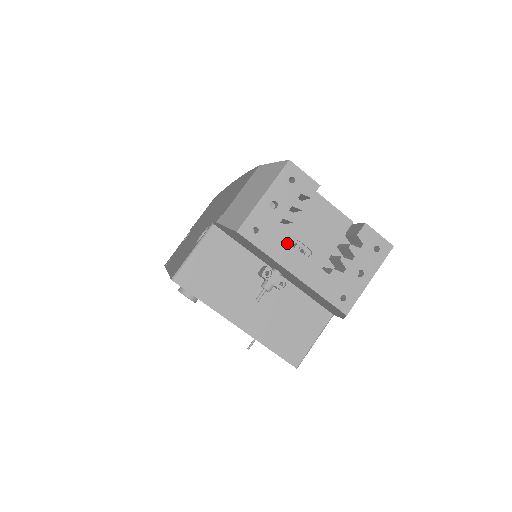
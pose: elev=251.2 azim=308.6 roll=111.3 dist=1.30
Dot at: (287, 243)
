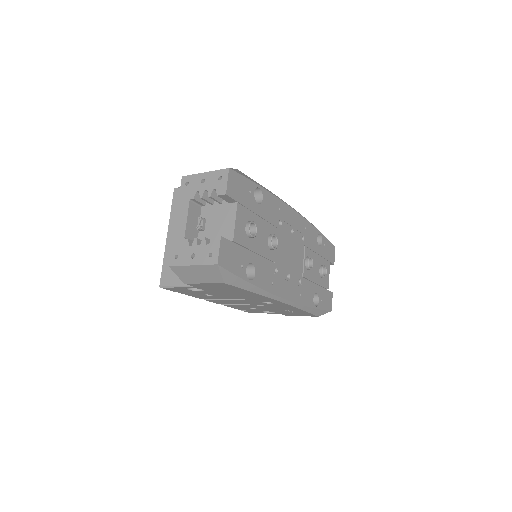
Dot at: (189, 204)
